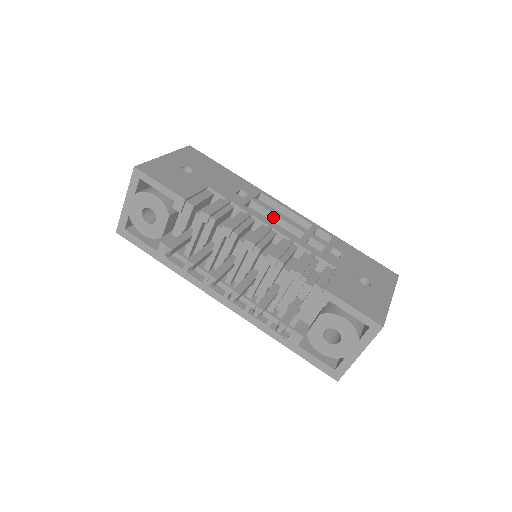
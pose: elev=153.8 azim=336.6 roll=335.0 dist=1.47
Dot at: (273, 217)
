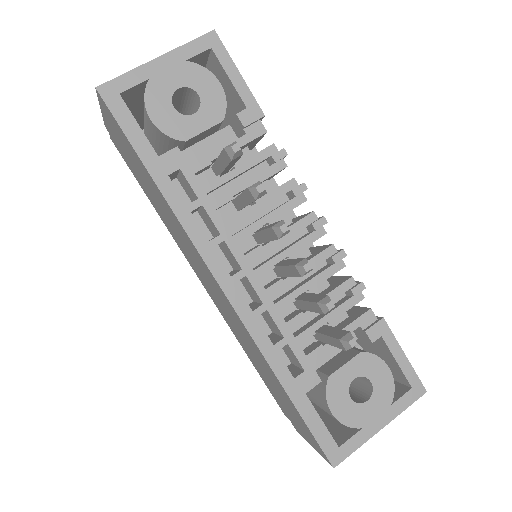
Dot at: occluded
